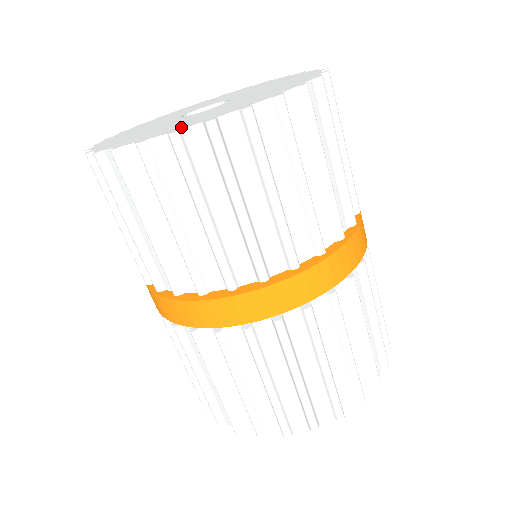
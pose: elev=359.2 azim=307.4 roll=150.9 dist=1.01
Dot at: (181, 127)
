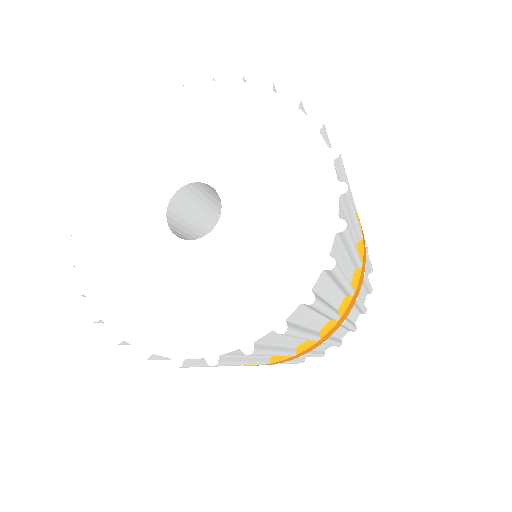
Dot at: (153, 339)
